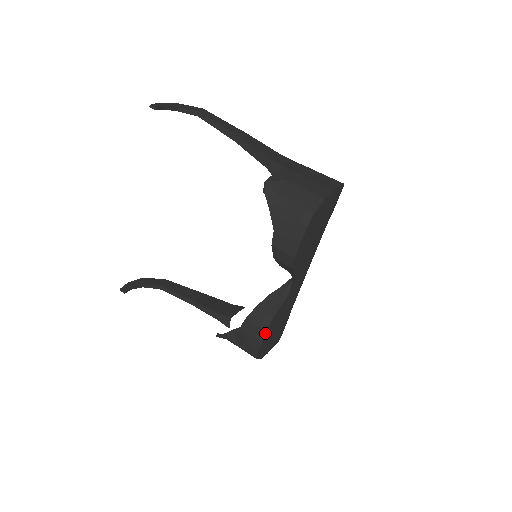
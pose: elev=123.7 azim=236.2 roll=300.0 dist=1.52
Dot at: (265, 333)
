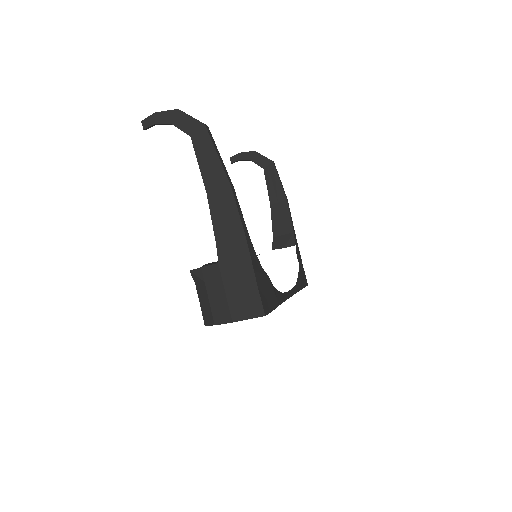
Dot at: occluded
